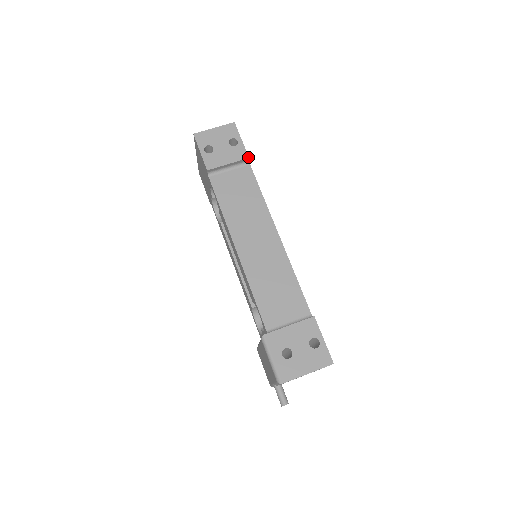
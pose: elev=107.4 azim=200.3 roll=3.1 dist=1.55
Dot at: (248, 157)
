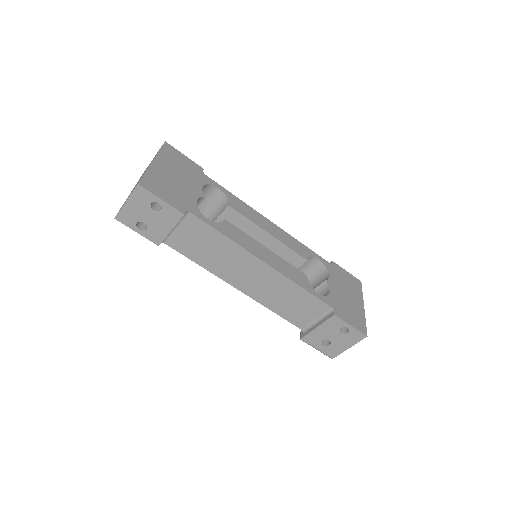
Dot at: (182, 215)
